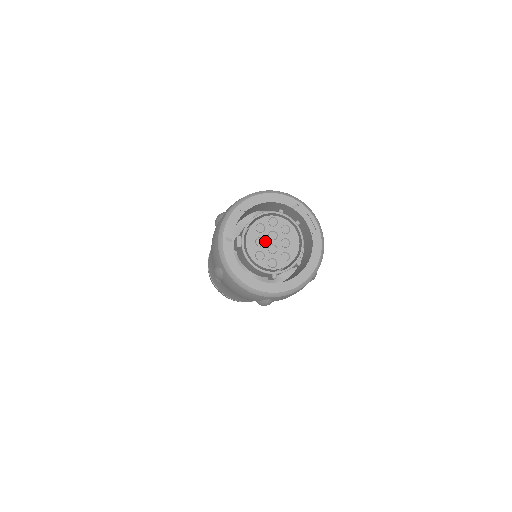
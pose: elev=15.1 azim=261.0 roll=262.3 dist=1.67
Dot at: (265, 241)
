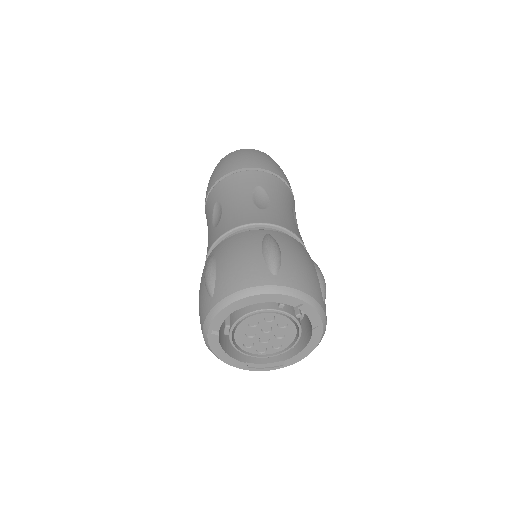
Dot at: (257, 334)
